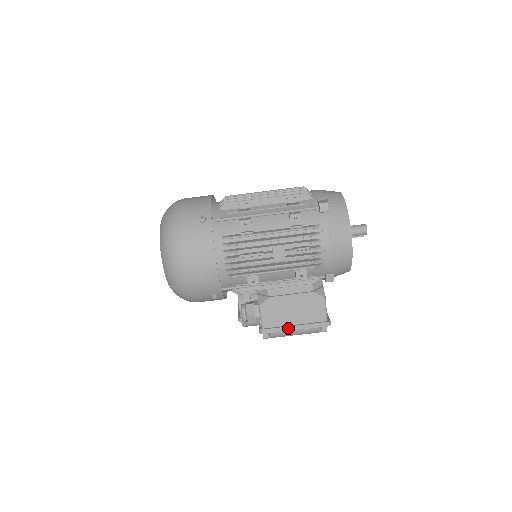
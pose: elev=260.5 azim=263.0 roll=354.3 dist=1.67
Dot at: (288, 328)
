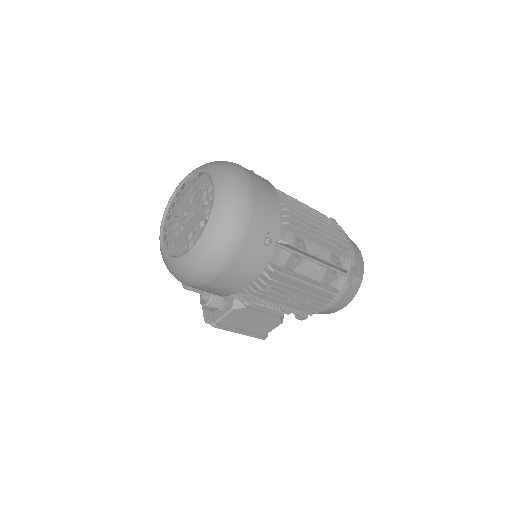
Dot at: (236, 331)
